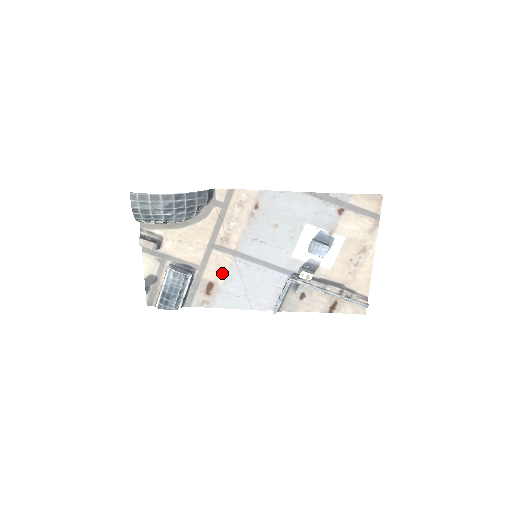
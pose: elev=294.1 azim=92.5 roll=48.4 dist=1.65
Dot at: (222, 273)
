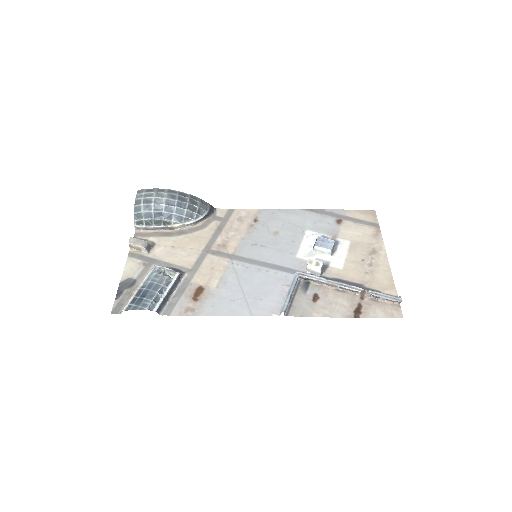
Dot at: (216, 276)
